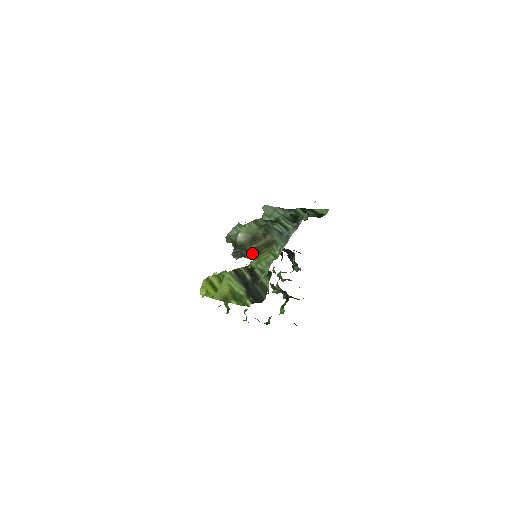
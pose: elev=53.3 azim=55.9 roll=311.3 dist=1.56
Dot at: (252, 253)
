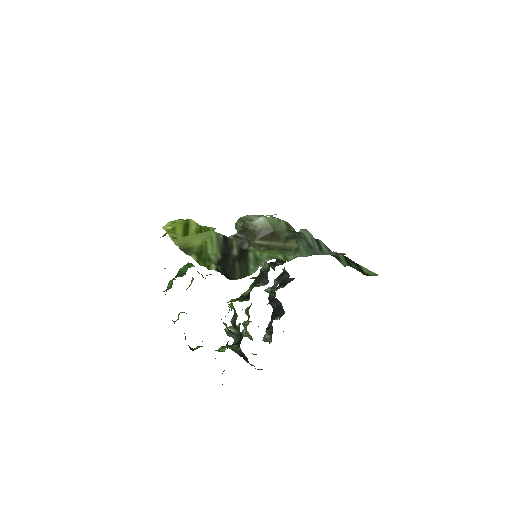
Dot at: occluded
